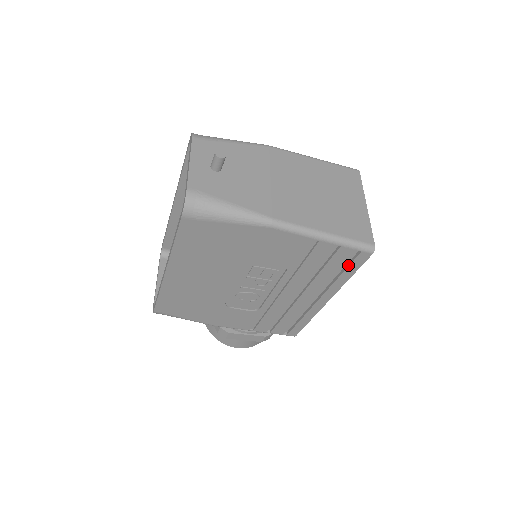
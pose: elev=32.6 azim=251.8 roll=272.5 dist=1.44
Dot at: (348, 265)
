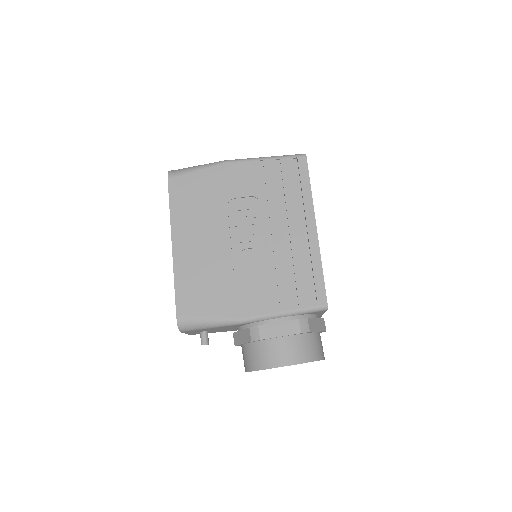
Dot at: (299, 176)
